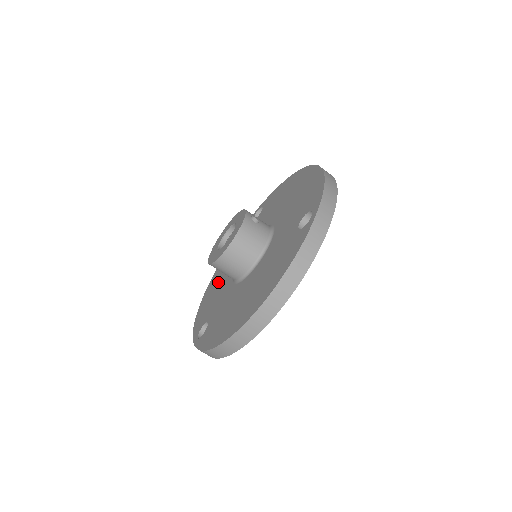
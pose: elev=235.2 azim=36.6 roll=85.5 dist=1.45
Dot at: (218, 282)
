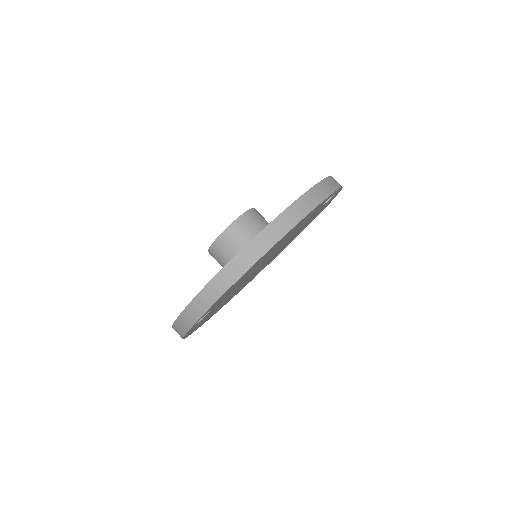
Dot at: occluded
